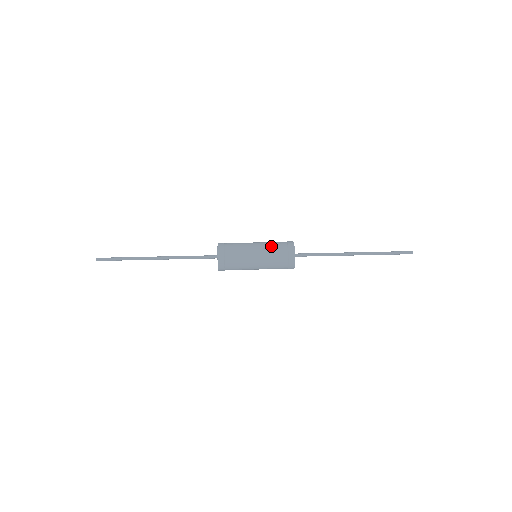
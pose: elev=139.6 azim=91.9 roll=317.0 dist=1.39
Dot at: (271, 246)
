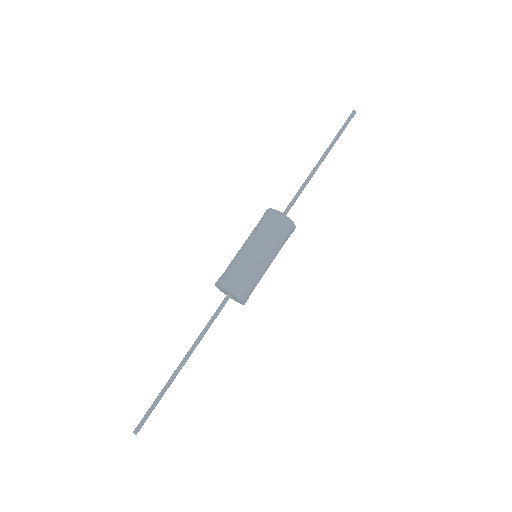
Dot at: (274, 242)
